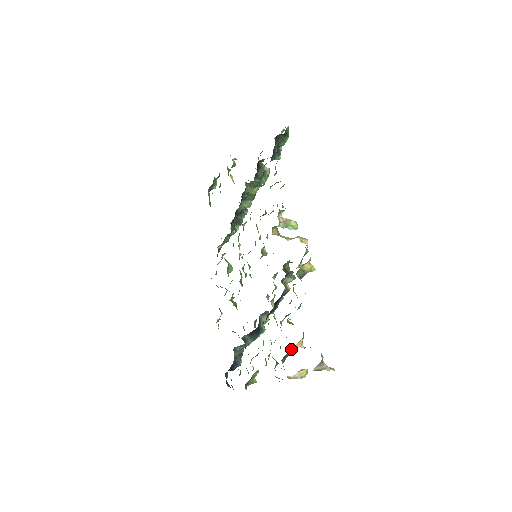
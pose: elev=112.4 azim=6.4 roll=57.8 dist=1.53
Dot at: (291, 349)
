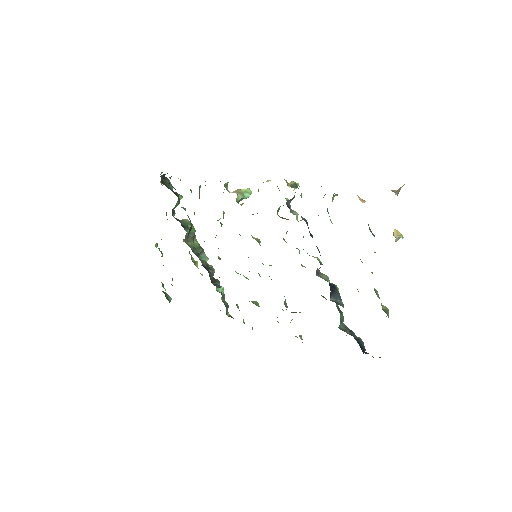
Dot at: occluded
